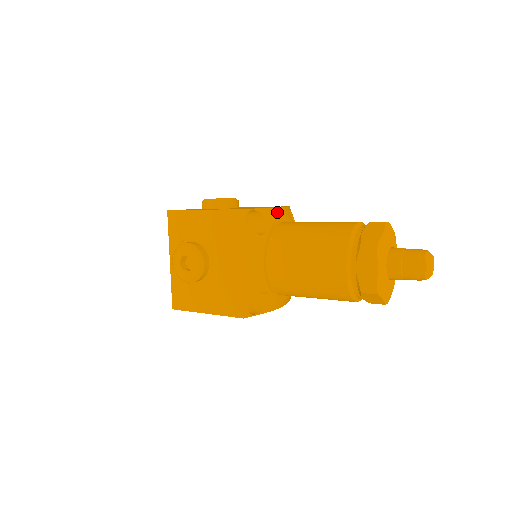
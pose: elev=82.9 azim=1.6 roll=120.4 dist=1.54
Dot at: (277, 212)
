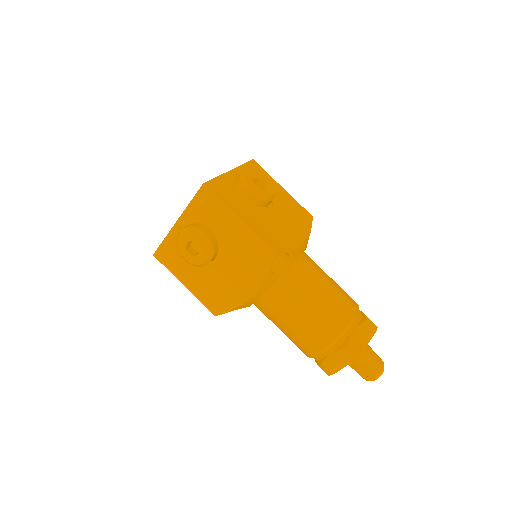
Dot at: (302, 249)
